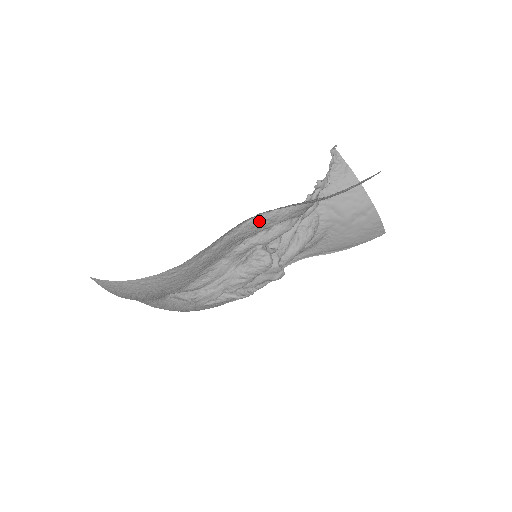
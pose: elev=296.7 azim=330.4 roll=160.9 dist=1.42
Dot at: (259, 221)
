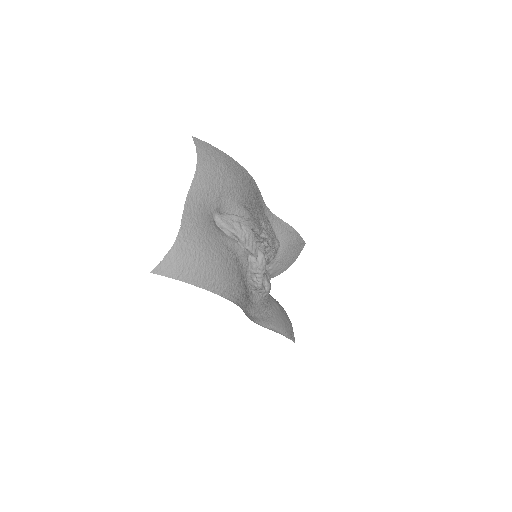
Dot at: (268, 220)
